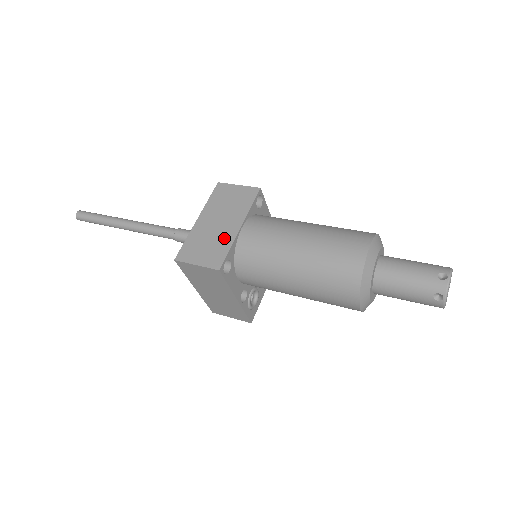
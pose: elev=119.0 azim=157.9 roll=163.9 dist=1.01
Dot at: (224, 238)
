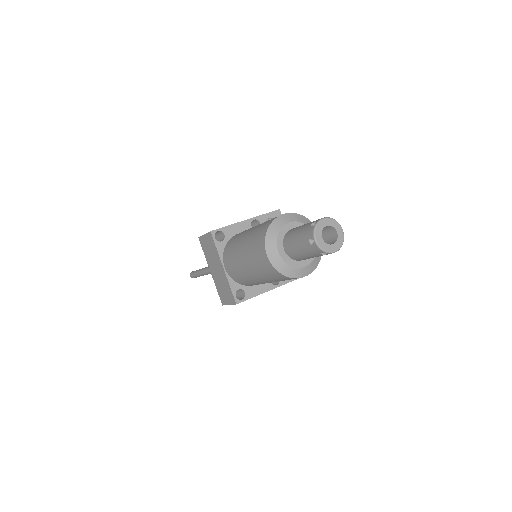
Dot at: (224, 280)
